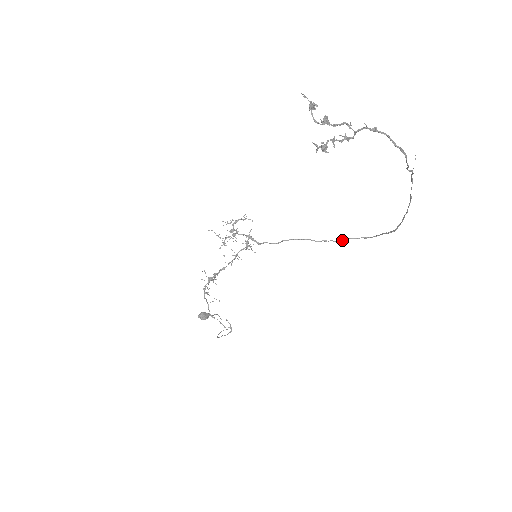
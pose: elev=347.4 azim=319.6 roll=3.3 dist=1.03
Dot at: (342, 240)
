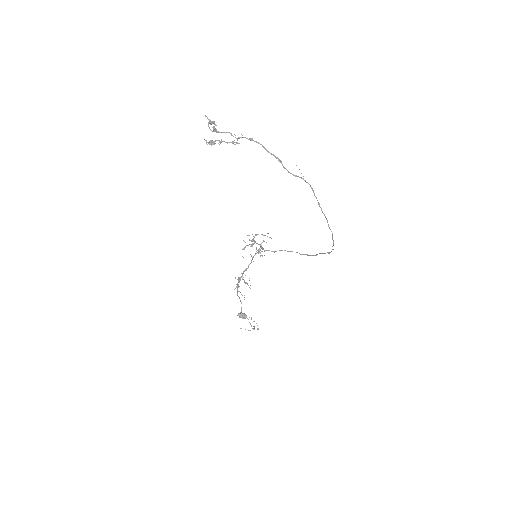
Dot at: (316, 255)
